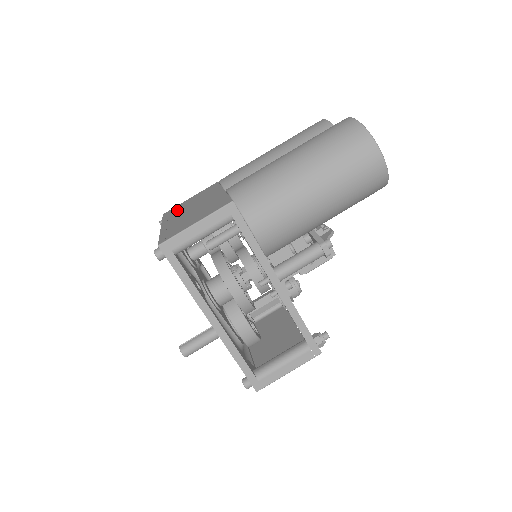
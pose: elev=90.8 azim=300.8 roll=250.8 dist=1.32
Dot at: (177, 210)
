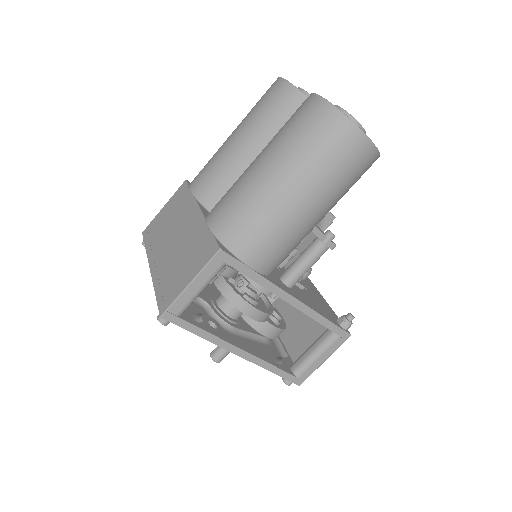
Dot at: (157, 233)
